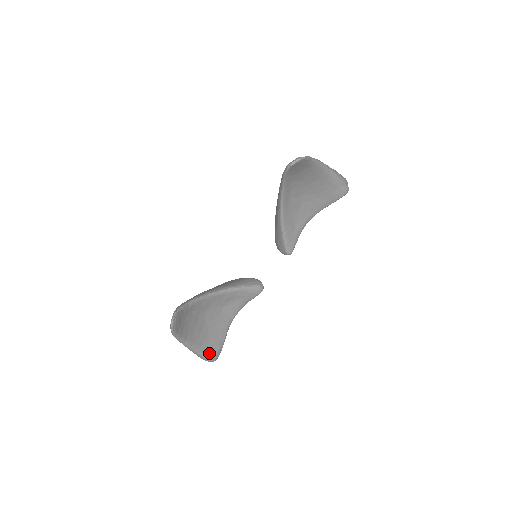
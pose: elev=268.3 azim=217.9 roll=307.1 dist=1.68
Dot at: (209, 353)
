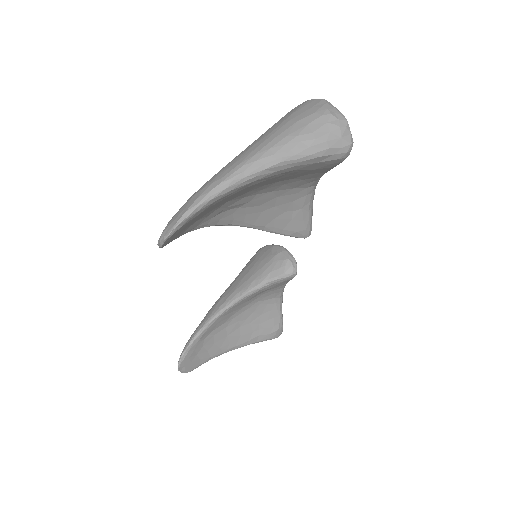
Dot at: (265, 338)
